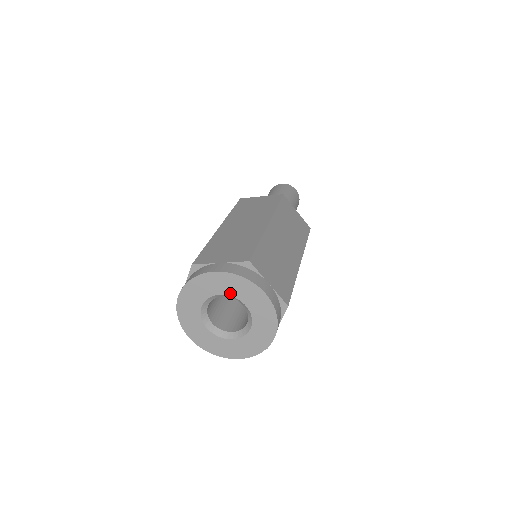
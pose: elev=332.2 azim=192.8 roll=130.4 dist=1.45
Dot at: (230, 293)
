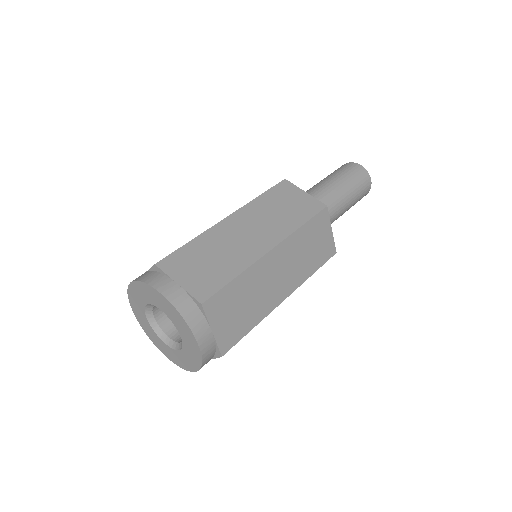
Dot at: (149, 301)
